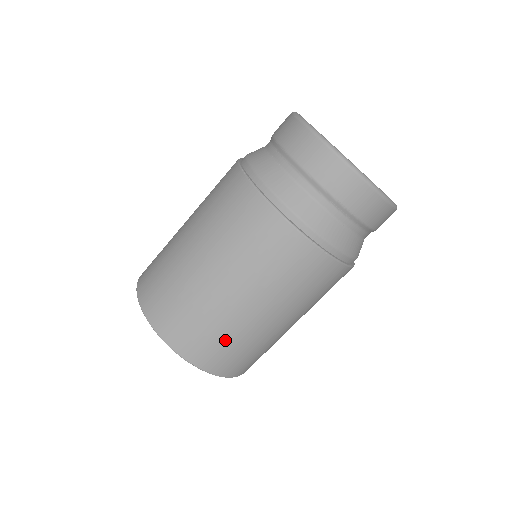
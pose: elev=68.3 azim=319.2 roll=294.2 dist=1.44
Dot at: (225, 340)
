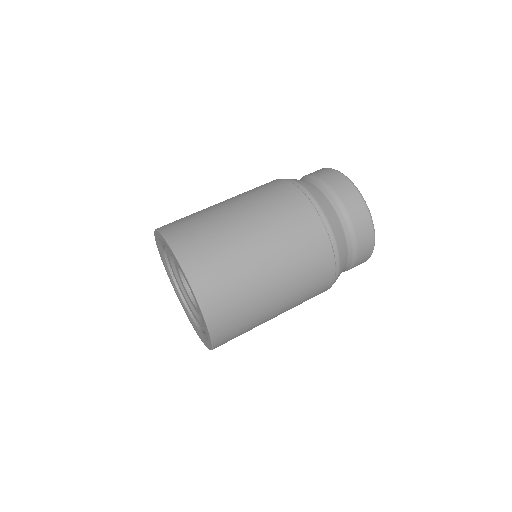
Dot at: (219, 254)
